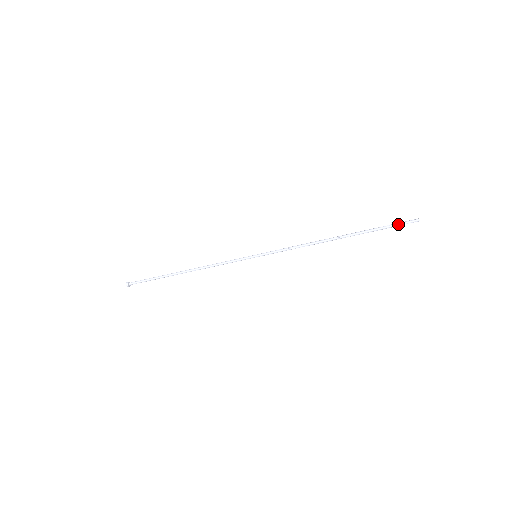
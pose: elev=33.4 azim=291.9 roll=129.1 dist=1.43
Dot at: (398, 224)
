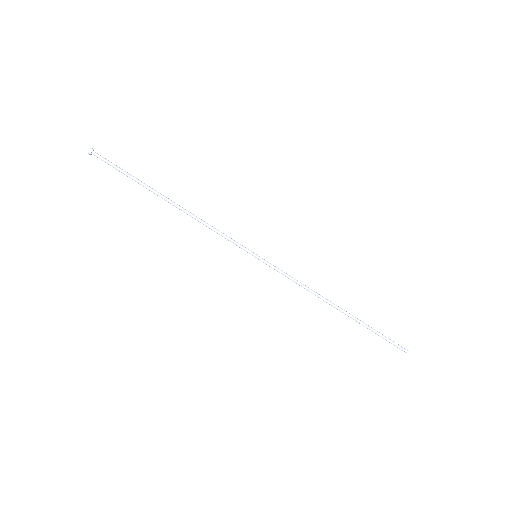
Dot at: (391, 340)
